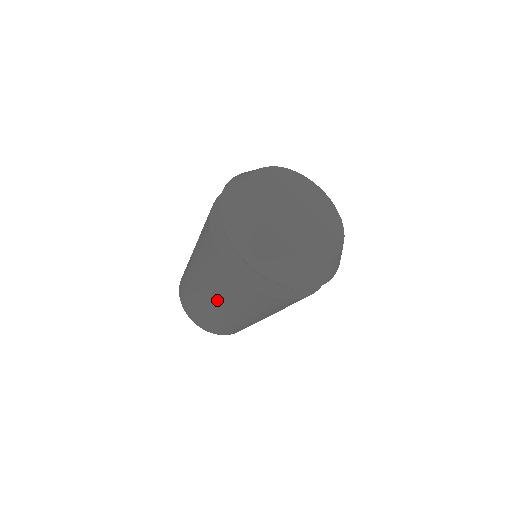
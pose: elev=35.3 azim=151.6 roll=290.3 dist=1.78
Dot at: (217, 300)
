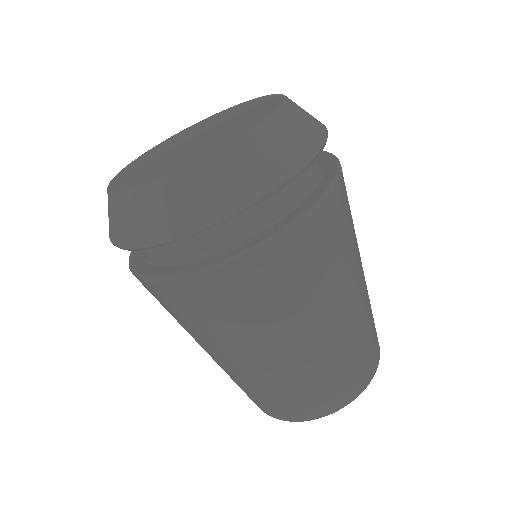
Dot at: occluded
